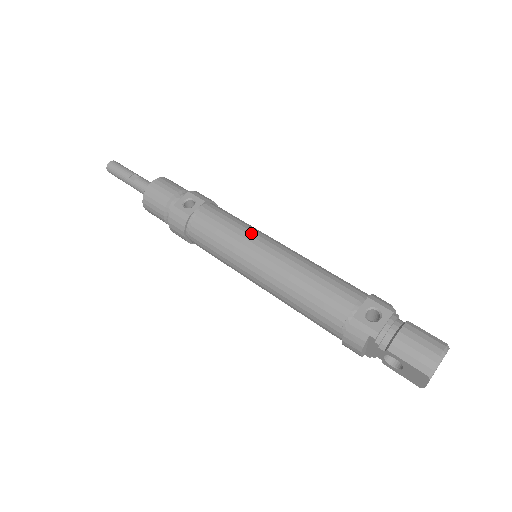
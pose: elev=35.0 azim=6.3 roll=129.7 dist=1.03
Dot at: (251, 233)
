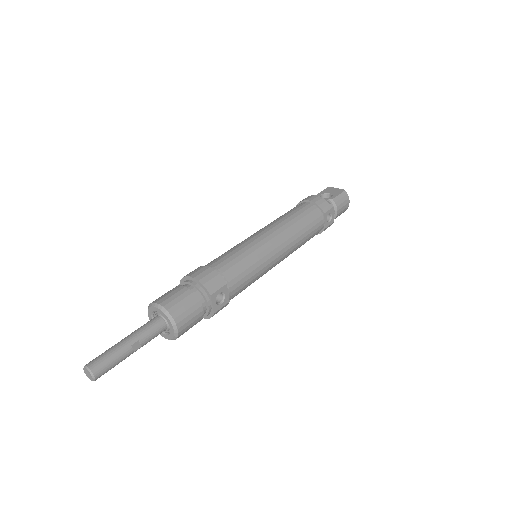
Dot at: (265, 259)
